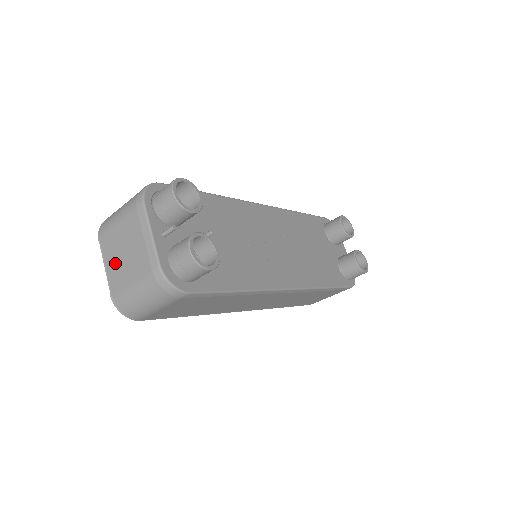
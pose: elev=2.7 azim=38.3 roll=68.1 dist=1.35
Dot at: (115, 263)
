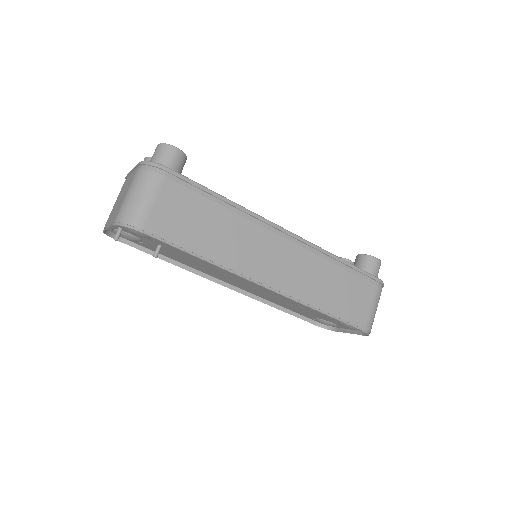
Dot at: (114, 213)
